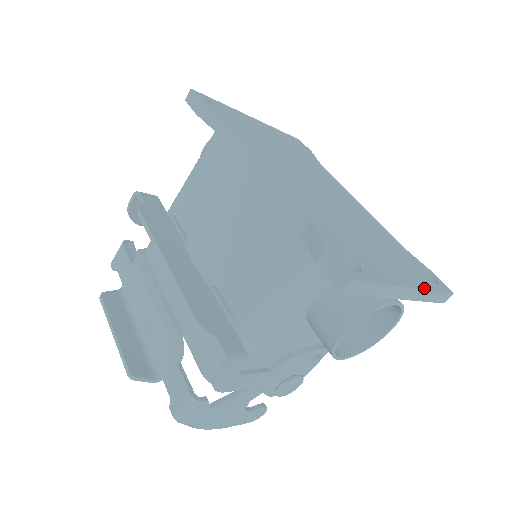
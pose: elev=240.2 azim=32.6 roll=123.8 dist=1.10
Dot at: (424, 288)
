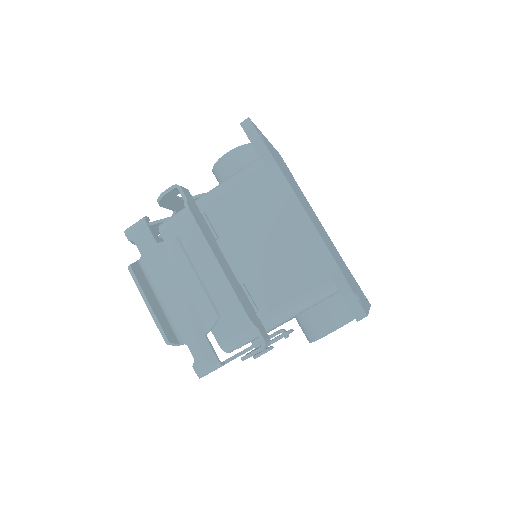
Dot at: (369, 307)
